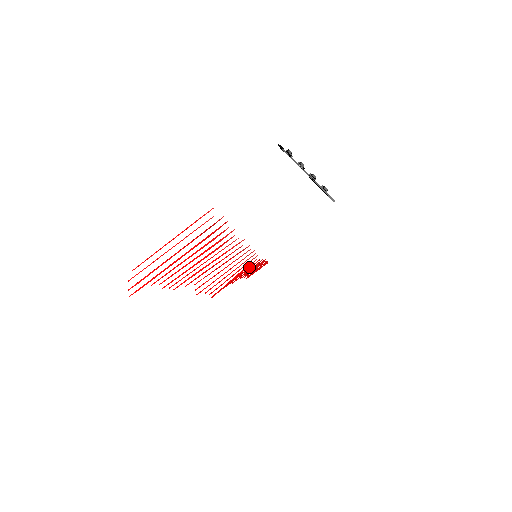
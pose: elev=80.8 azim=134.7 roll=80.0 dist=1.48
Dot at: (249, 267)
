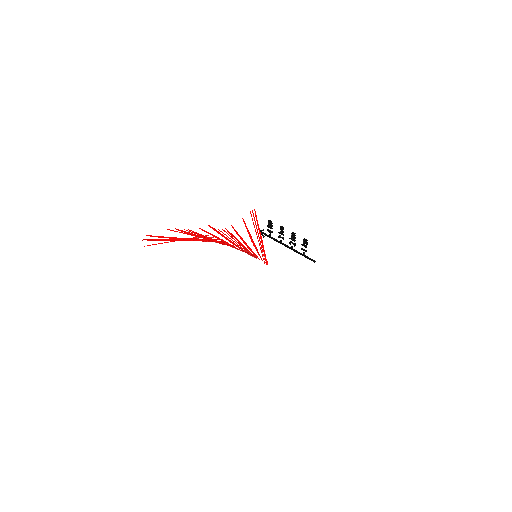
Dot at: (252, 251)
